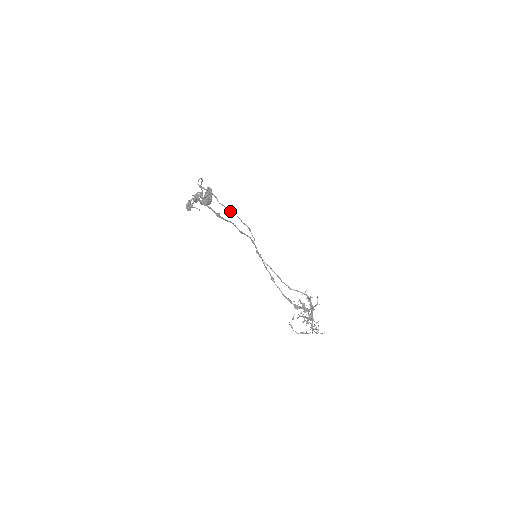
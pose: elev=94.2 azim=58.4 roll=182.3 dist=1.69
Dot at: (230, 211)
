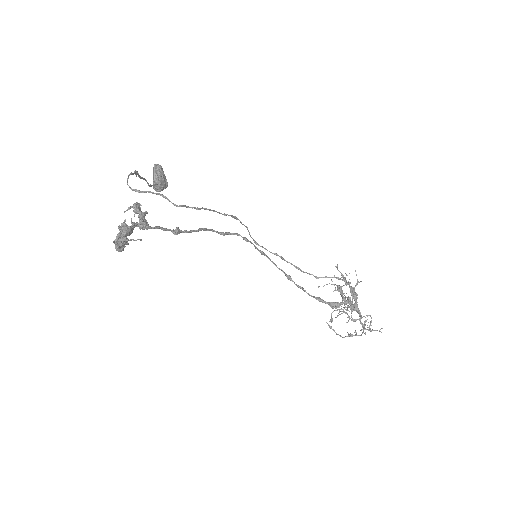
Dot at: occluded
